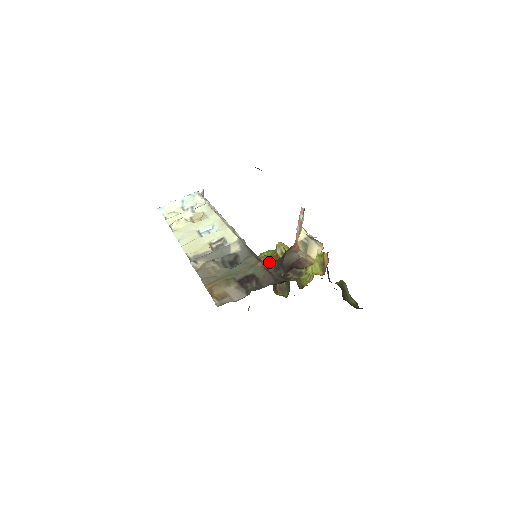
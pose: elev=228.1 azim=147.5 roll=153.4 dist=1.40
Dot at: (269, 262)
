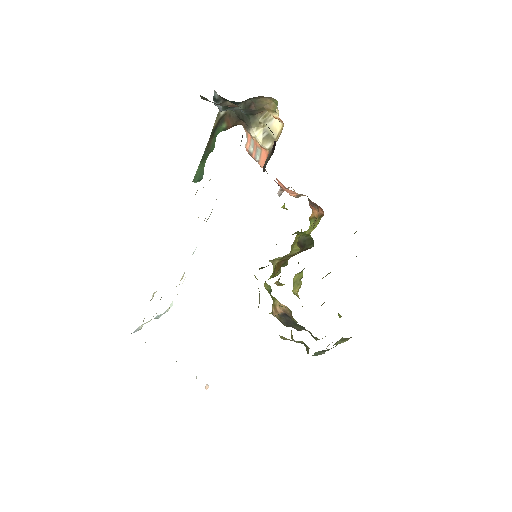
Dot at: occluded
